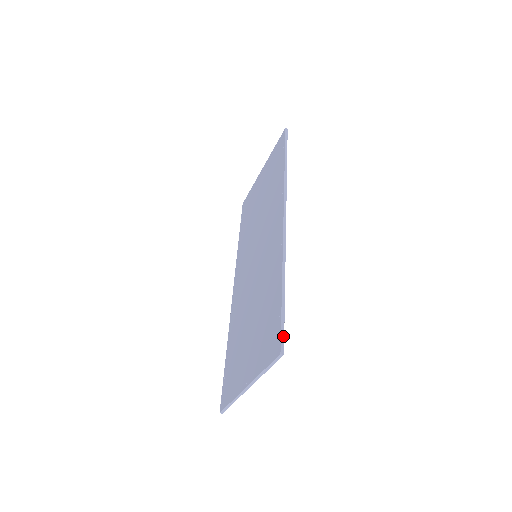
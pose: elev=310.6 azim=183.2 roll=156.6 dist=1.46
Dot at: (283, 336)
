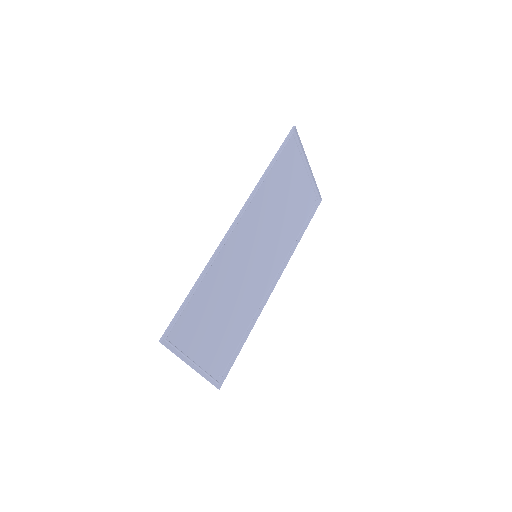
Dot at: (169, 328)
